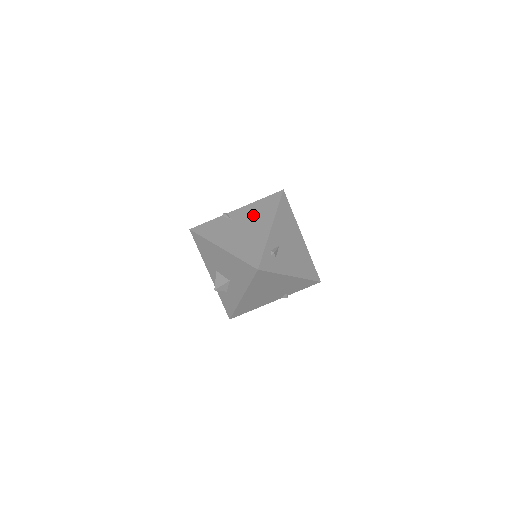
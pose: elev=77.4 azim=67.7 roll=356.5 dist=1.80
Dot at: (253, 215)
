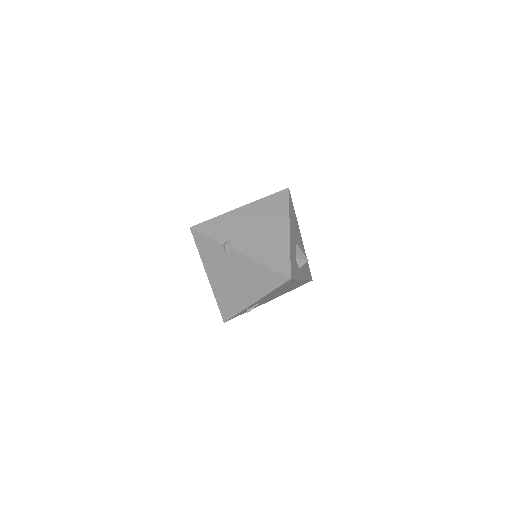
Dot at: (248, 276)
